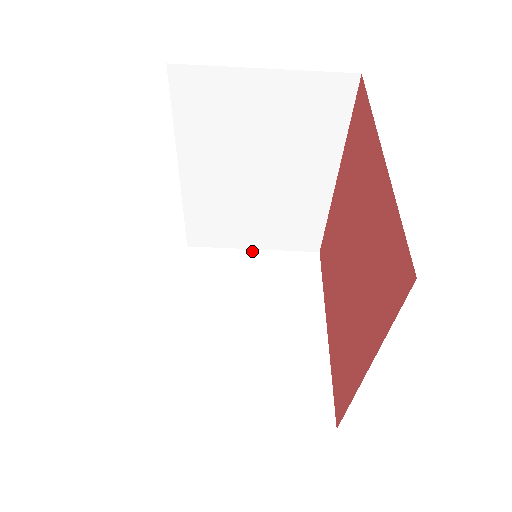
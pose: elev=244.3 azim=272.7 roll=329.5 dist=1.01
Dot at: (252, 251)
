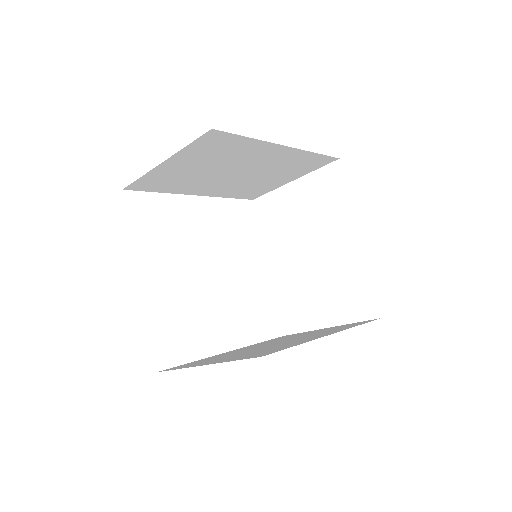
Dot at: (292, 183)
